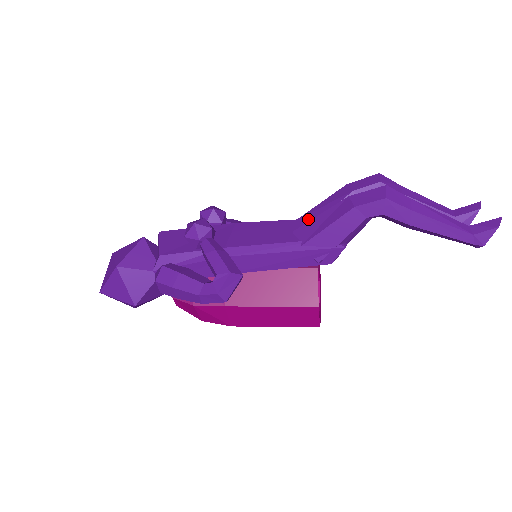
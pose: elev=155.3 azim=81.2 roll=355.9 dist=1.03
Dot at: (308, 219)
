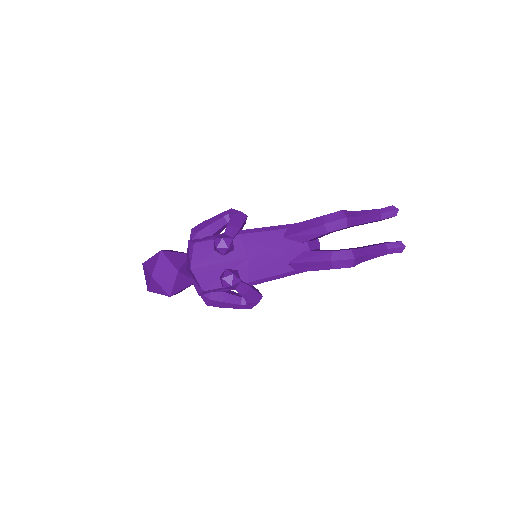
Dot at: (297, 249)
